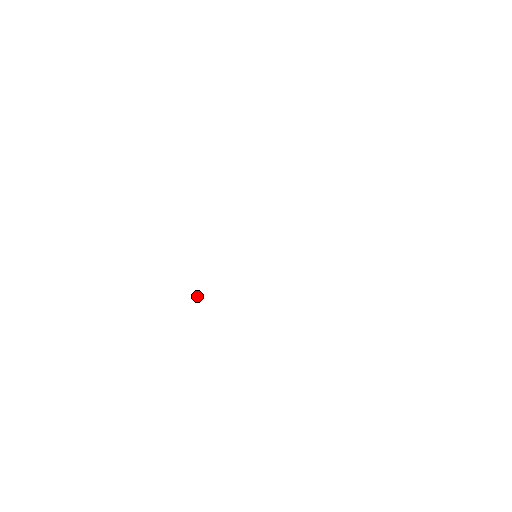
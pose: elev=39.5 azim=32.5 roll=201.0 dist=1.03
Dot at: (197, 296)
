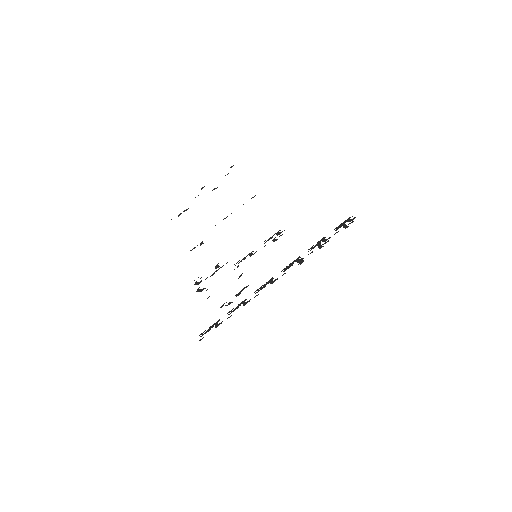
Dot at: occluded
